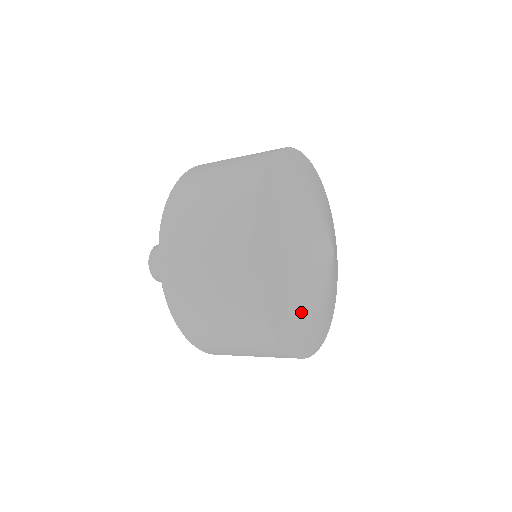
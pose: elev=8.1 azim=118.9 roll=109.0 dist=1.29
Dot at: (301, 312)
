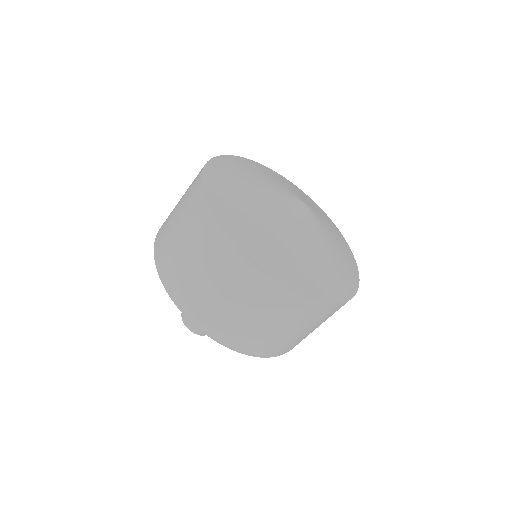
Dot at: (288, 253)
